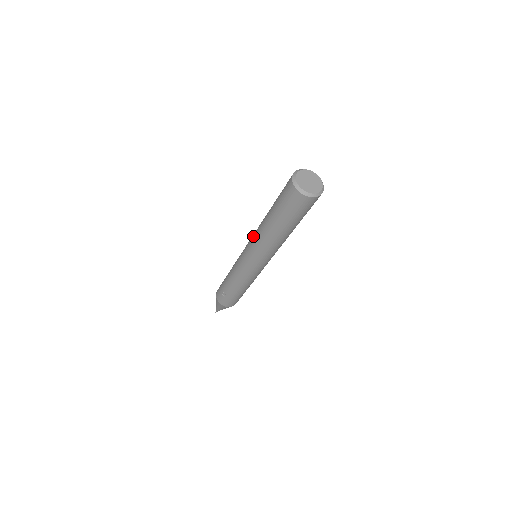
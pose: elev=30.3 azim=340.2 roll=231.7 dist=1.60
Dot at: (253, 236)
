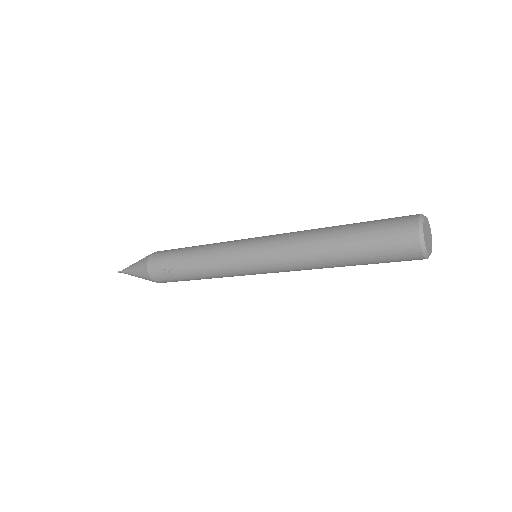
Dot at: (283, 245)
